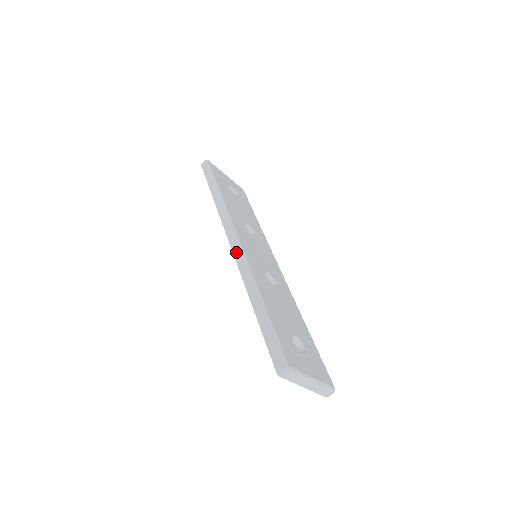
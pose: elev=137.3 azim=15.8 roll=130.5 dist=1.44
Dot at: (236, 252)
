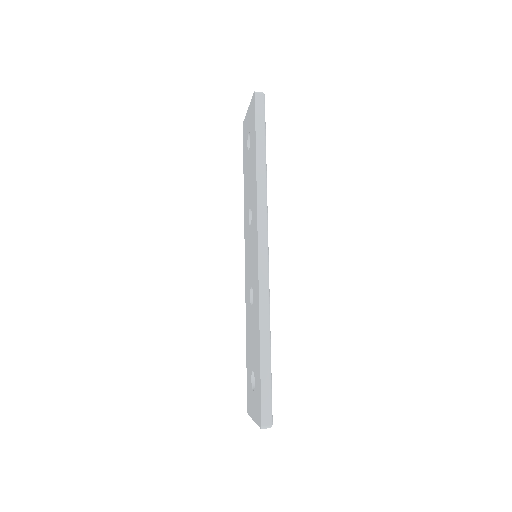
Dot at: (263, 269)
